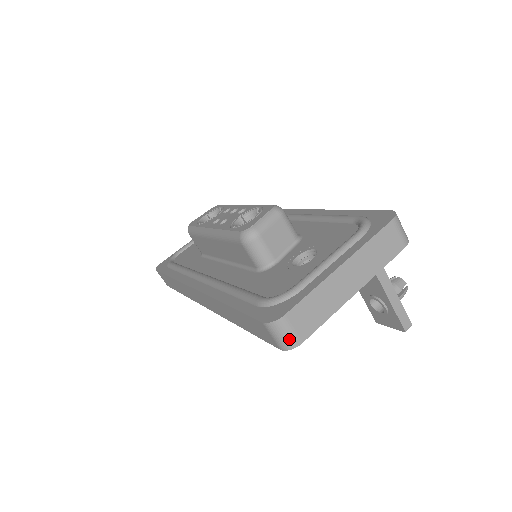
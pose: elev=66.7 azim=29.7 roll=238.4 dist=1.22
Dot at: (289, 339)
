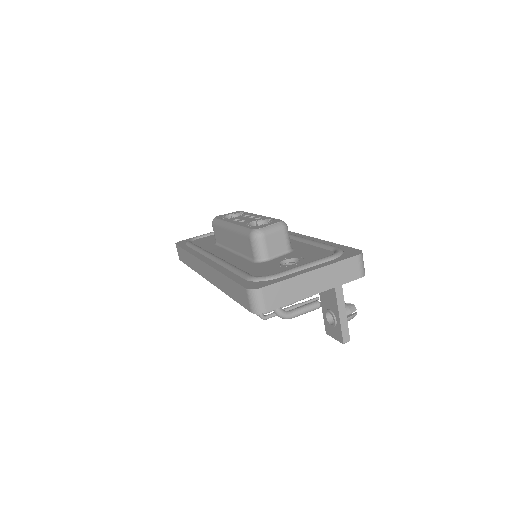
Dot at: (259, 306)
